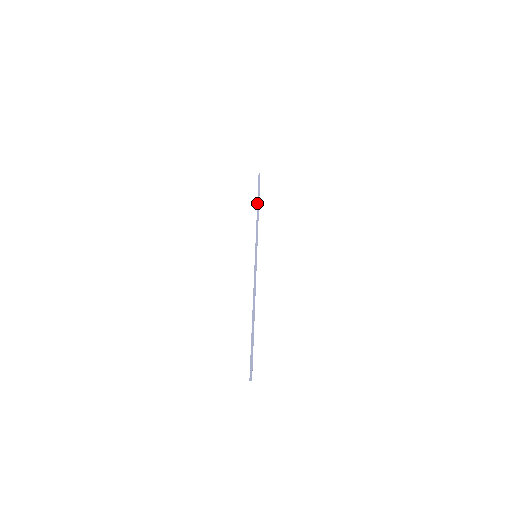
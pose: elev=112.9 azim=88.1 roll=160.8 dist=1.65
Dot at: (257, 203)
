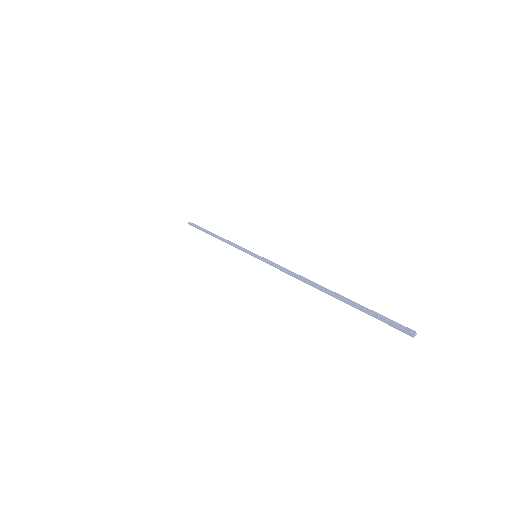
Dot at: (209, 234)
